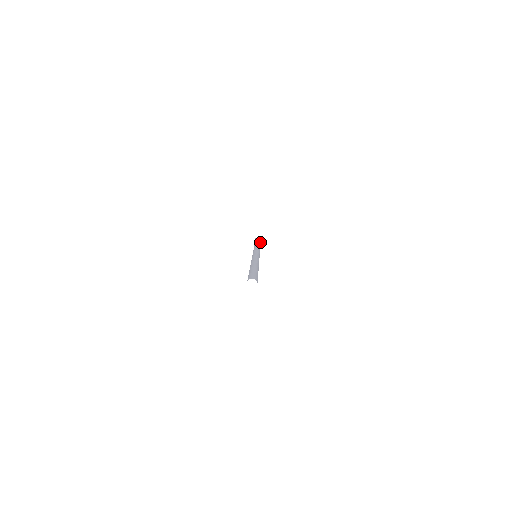
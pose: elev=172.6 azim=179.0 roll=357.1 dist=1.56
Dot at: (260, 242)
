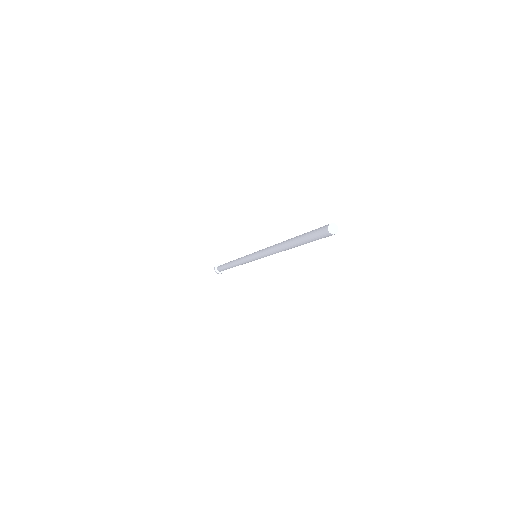
Dot at: occluded
